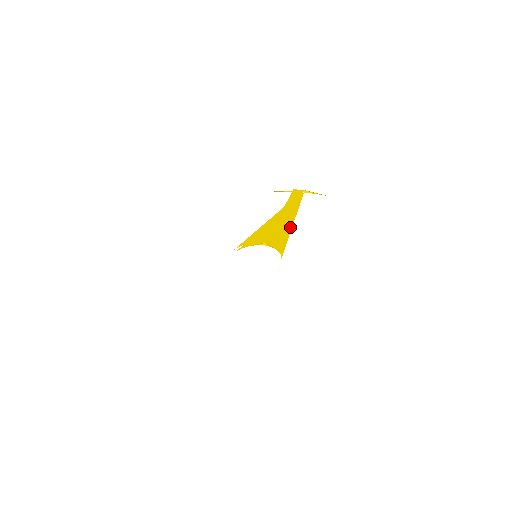
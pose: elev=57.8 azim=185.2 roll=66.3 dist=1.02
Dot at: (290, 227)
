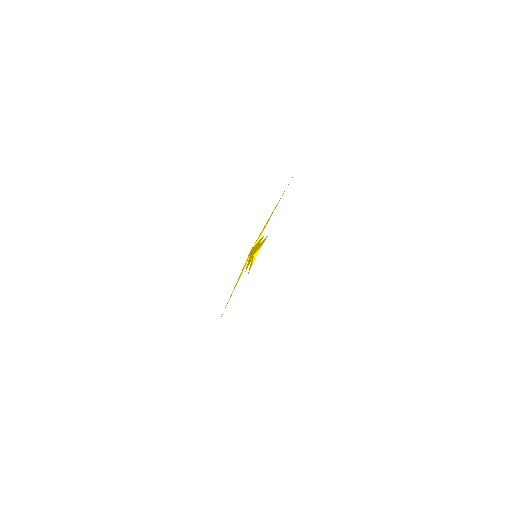
Dot at: occluded
